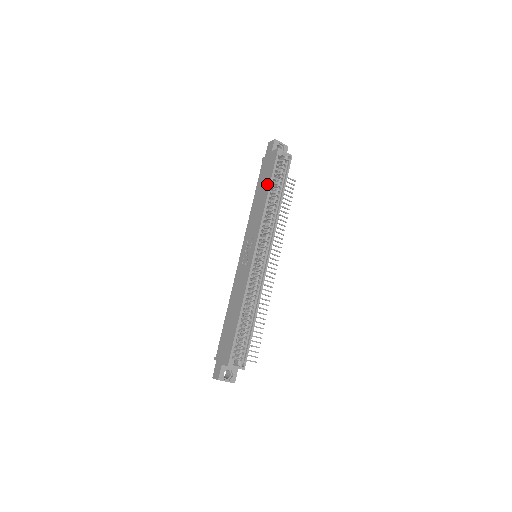
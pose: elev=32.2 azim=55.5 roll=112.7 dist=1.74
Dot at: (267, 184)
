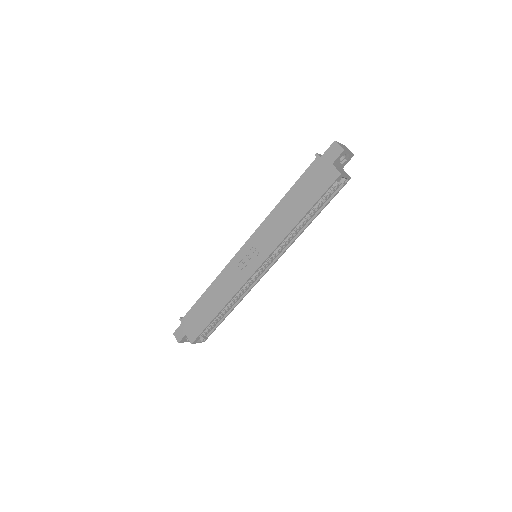
Dot at: (305, 206)
